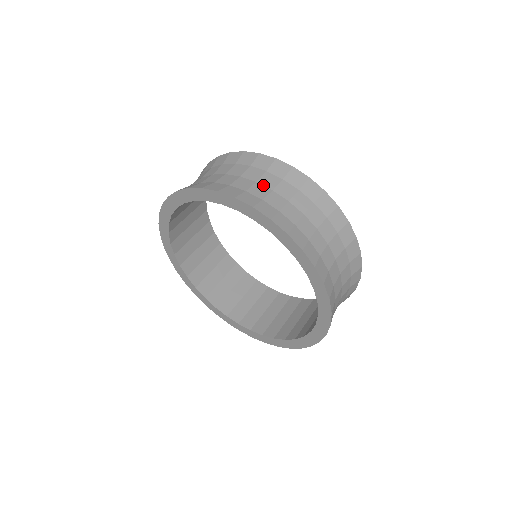
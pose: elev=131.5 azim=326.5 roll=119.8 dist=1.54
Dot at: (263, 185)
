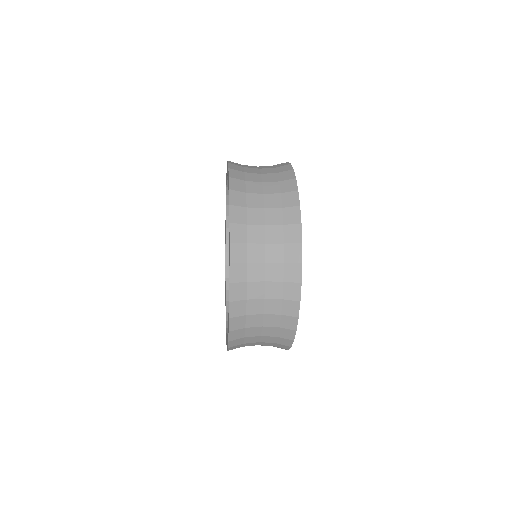
Dot at: occluded
